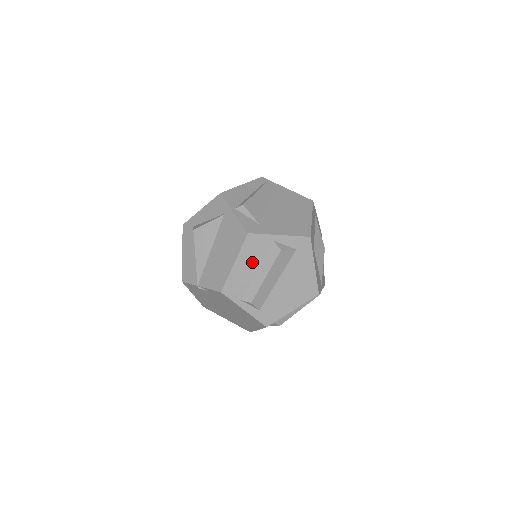
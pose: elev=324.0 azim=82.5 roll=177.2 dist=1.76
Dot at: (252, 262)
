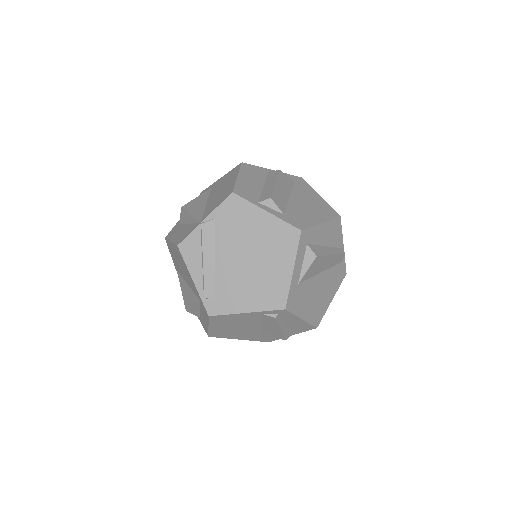
Dot at: (255, 180)
